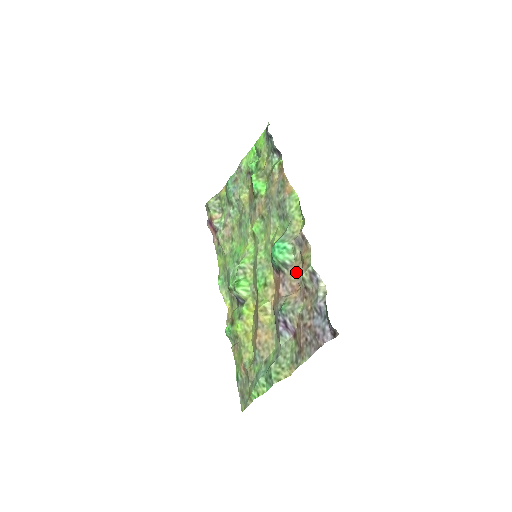
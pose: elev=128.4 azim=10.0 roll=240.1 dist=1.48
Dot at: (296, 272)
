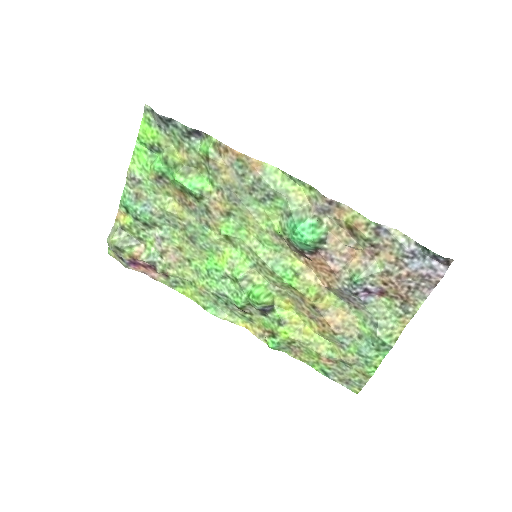
Dot at: (339, 239)
